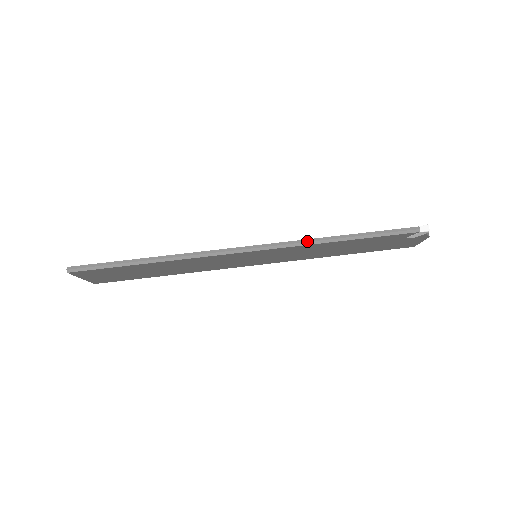
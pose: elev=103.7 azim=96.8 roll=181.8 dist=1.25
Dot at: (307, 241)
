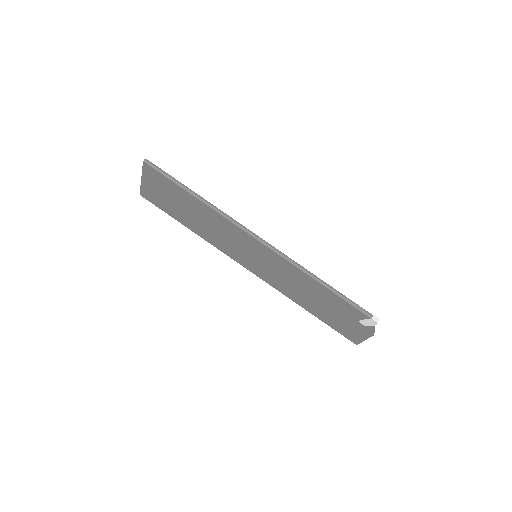
Dot at: (298, 265)
